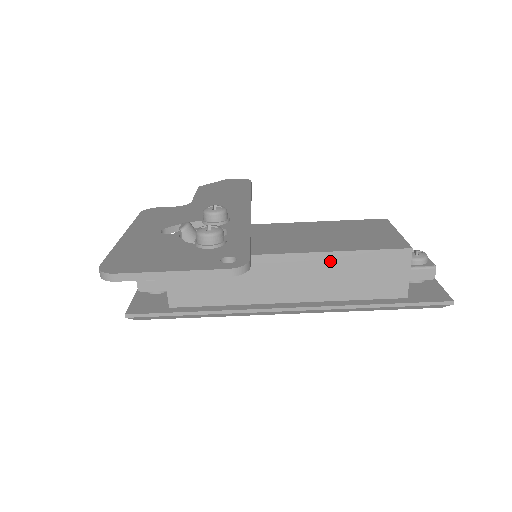
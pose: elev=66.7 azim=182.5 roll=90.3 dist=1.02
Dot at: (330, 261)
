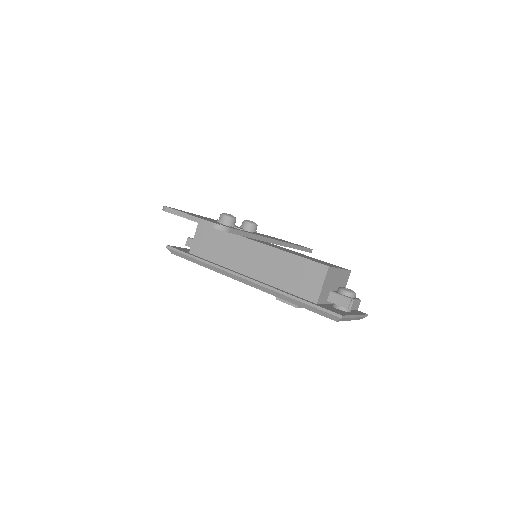
Dot at: (279, 256)
